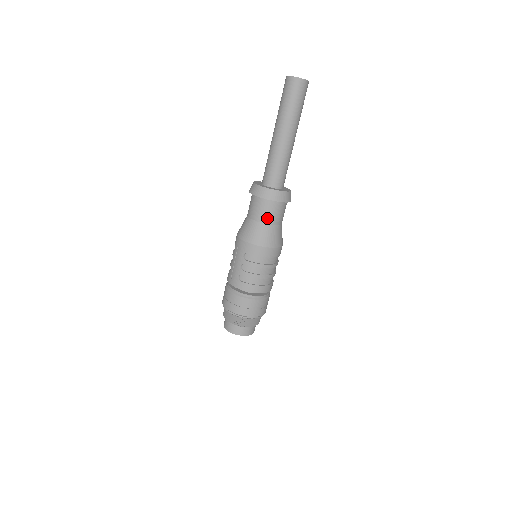
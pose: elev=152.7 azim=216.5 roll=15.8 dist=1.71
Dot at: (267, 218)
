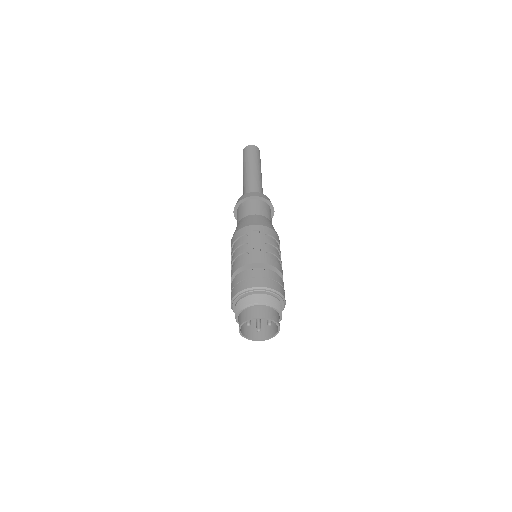
Dot at: (269, 216)
